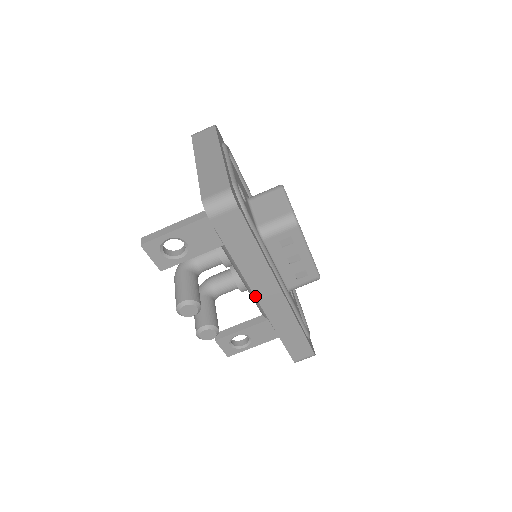
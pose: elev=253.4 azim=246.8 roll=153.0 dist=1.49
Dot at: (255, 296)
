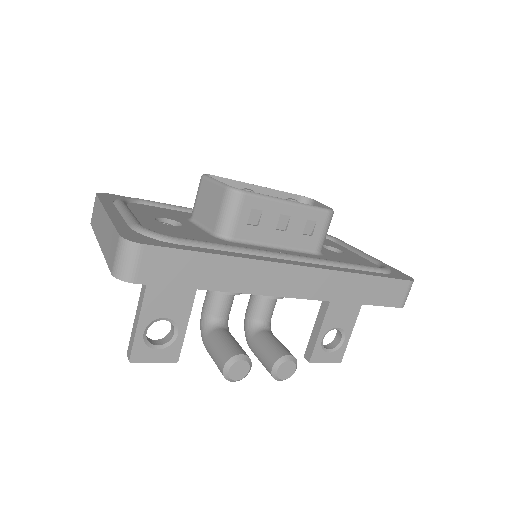
Dot at: (277, 296)
